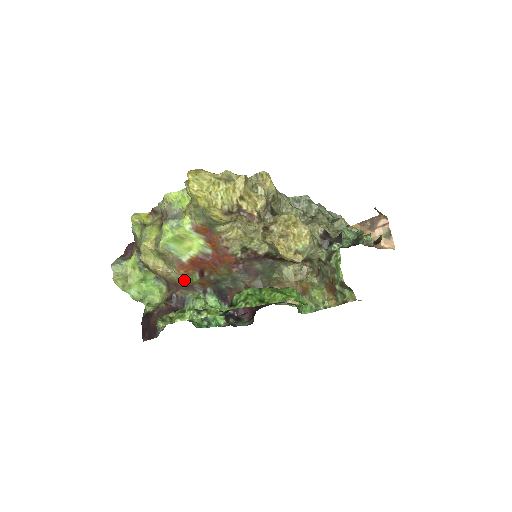
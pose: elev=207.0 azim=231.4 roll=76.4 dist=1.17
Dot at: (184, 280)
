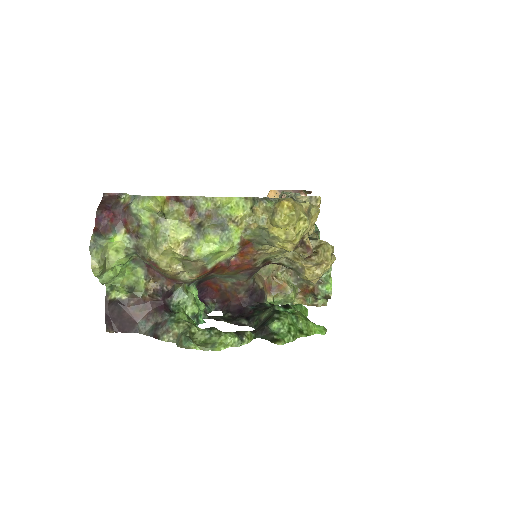
Dot at: (190, 280)
